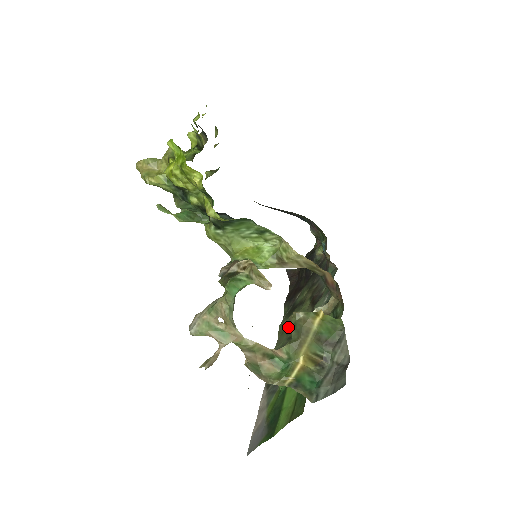
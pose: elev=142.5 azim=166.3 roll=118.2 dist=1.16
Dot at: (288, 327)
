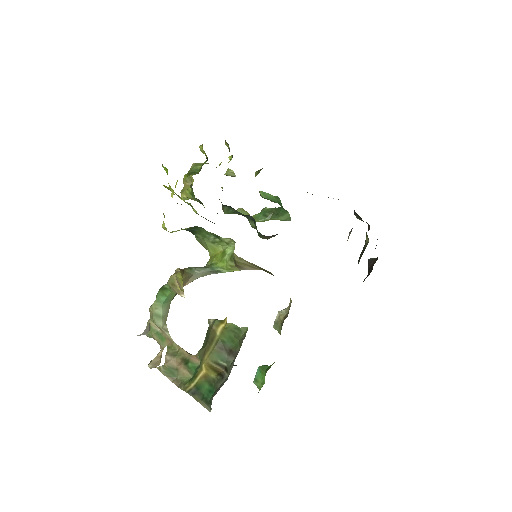
Dot at: occluded
